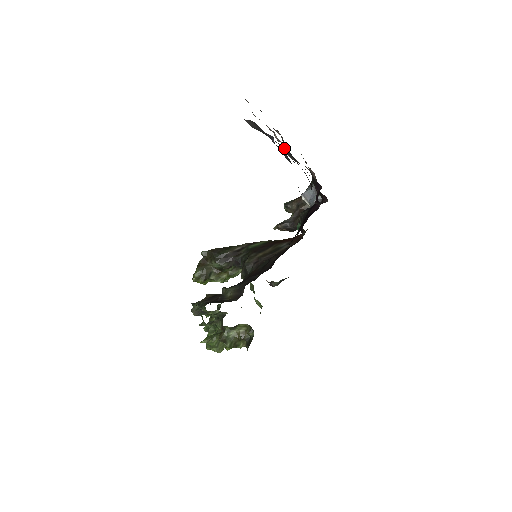
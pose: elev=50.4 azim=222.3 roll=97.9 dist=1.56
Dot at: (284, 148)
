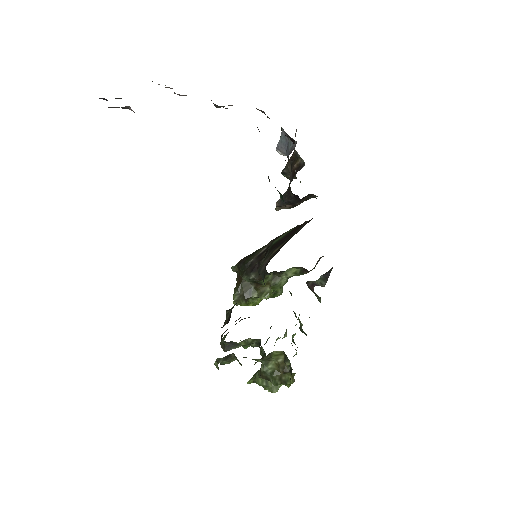
Dot at: (211, 100)
